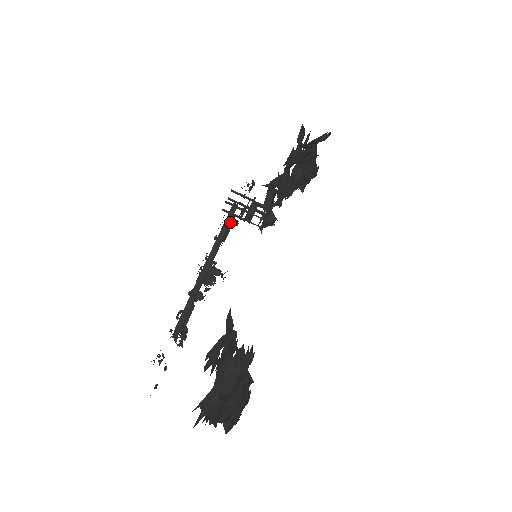
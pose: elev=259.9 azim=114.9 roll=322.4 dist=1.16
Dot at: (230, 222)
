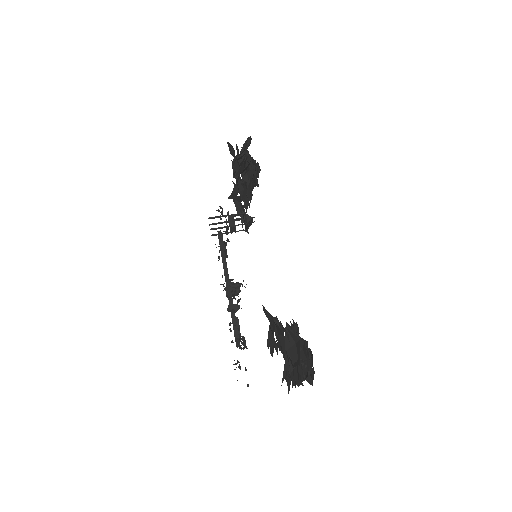
Dot at: occluded
